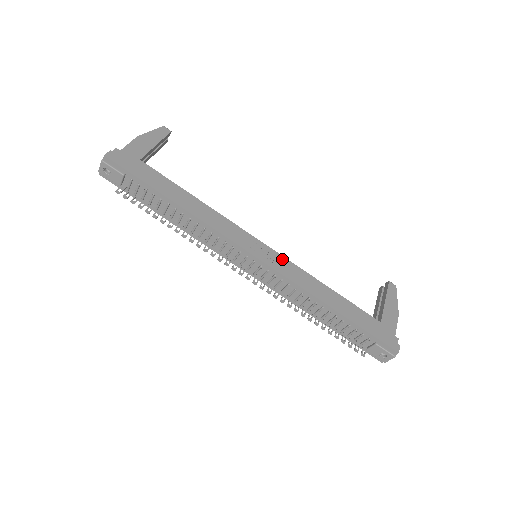
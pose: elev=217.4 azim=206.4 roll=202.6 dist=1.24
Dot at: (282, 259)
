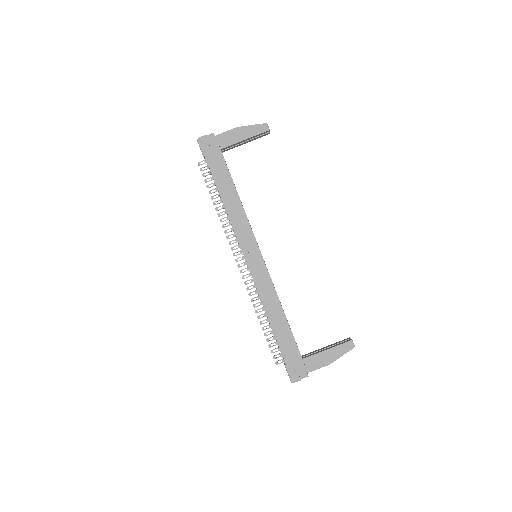
Dot at: (265, 271)
